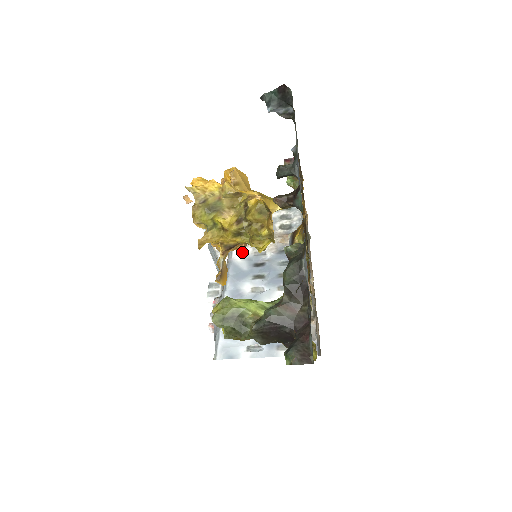
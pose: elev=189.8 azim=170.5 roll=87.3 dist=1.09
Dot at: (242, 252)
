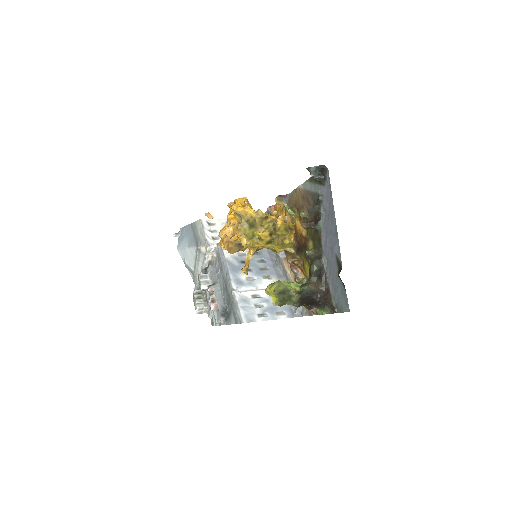
Dot at: (229, 253)
